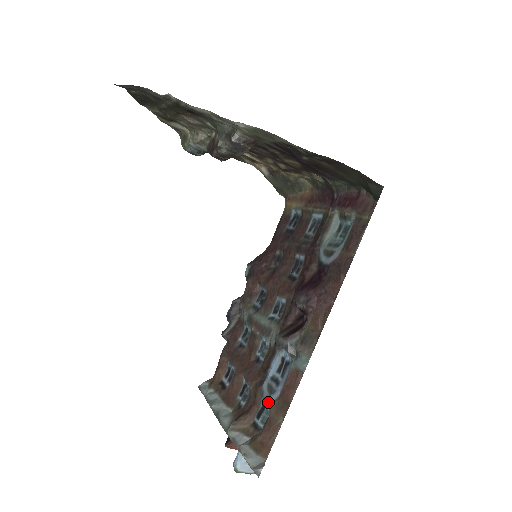
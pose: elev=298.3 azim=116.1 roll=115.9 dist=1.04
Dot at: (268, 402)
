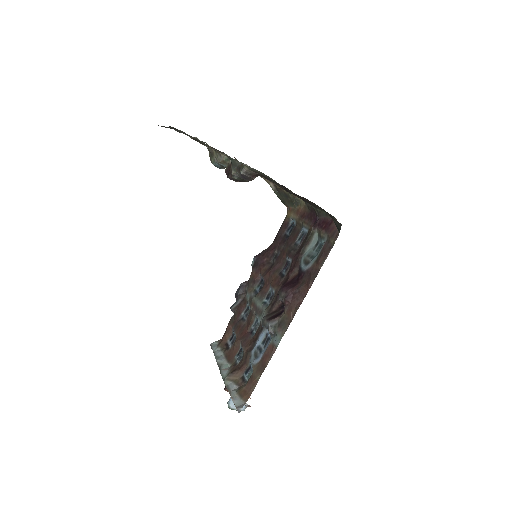
Dot at: (253, 364)
